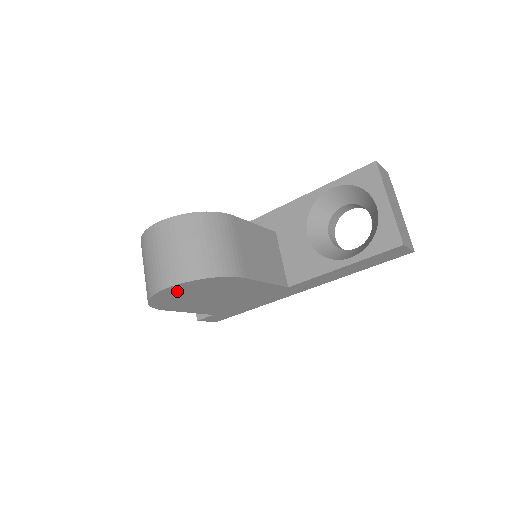
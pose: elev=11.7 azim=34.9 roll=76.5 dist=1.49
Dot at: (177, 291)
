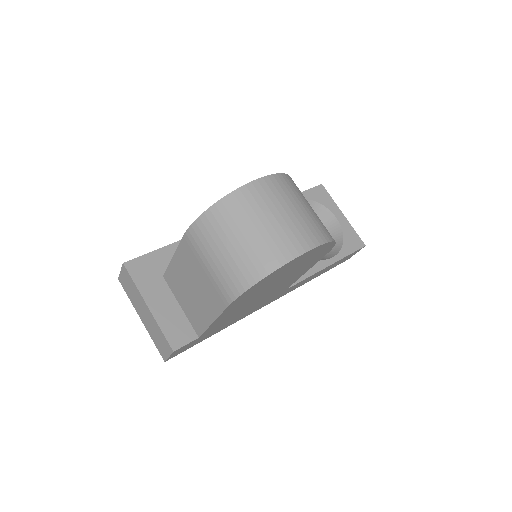
Dot at: (301, 259)
